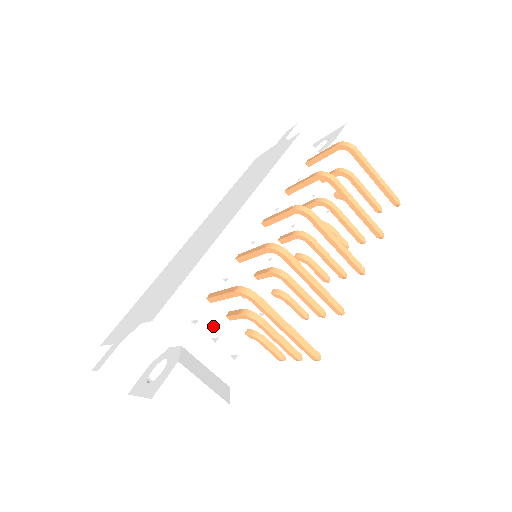
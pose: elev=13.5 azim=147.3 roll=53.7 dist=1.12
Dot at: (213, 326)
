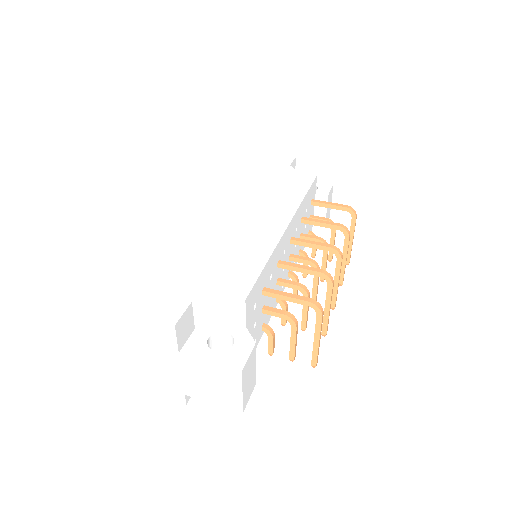
Dot at: (257, 315)
